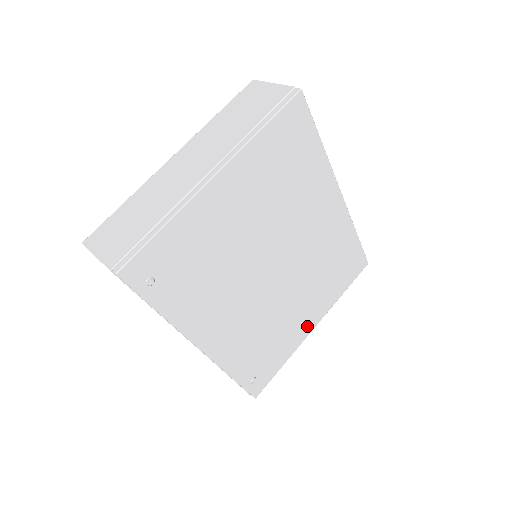
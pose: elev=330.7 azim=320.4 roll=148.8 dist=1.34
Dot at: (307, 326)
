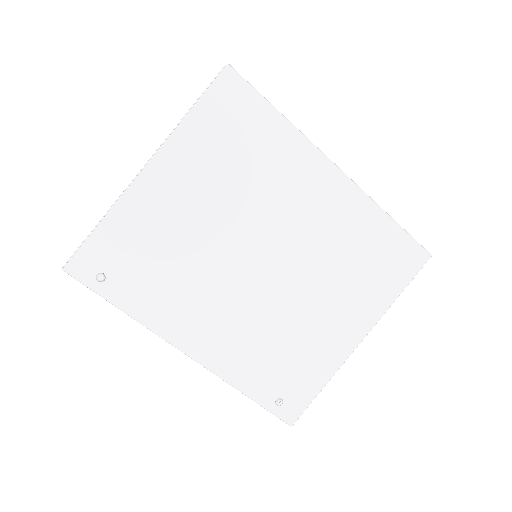
Dot at: (347, 338)
